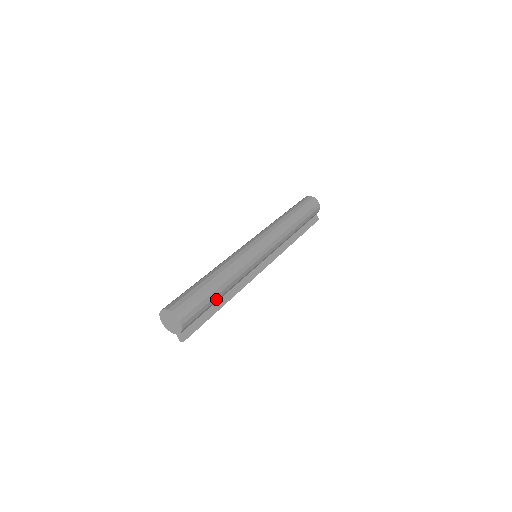
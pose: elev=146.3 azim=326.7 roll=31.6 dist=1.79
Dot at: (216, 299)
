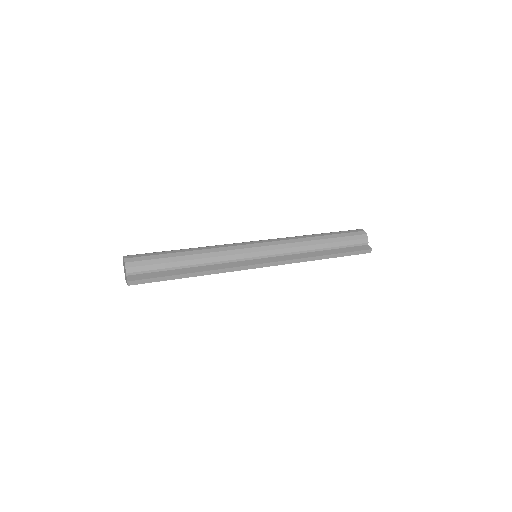
Dot at: (177, 261)
